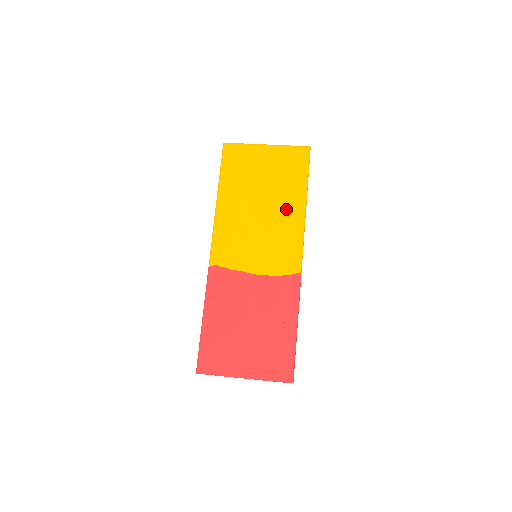
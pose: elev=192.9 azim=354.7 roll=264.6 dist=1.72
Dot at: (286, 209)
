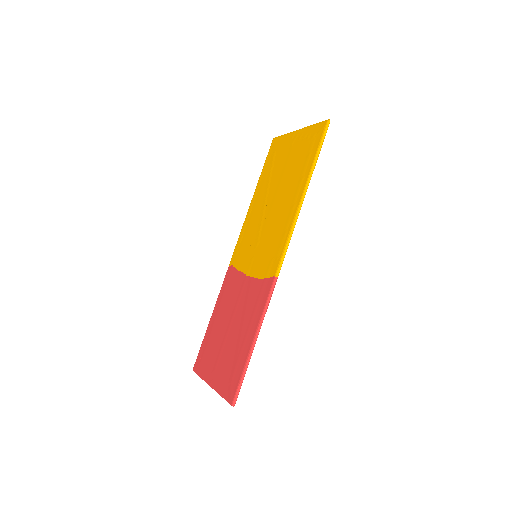
Dot at: (288, 200)
